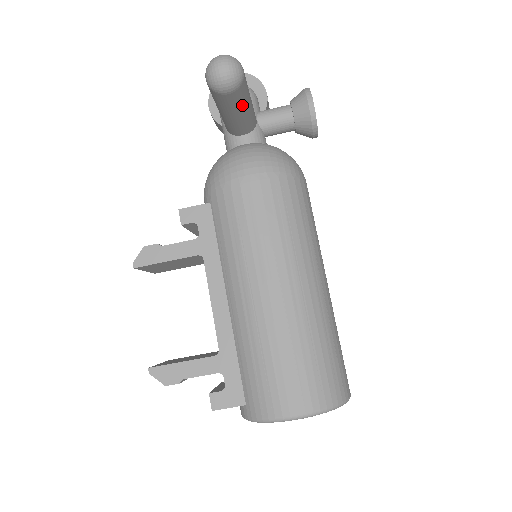
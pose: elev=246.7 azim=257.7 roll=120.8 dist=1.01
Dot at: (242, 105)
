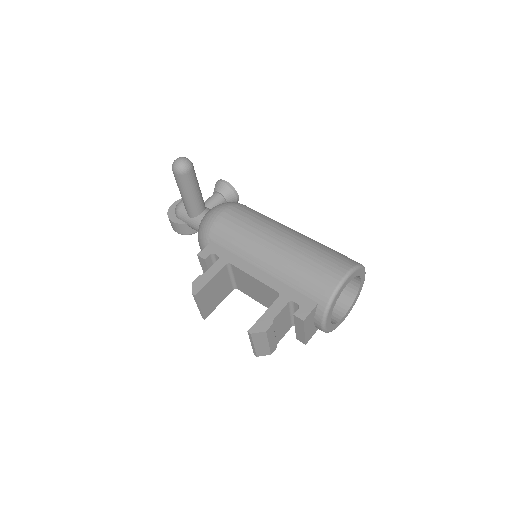
Dot at: (197, 182)
